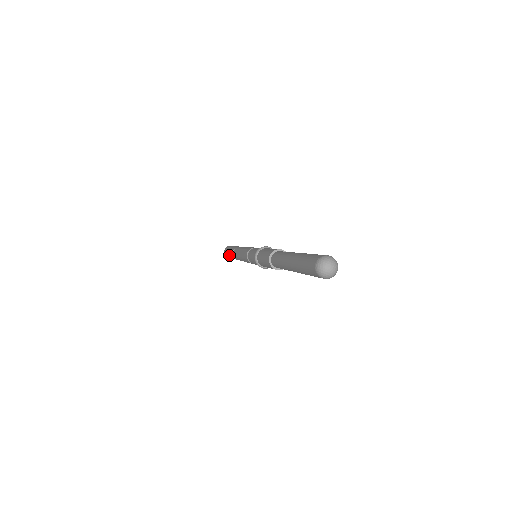
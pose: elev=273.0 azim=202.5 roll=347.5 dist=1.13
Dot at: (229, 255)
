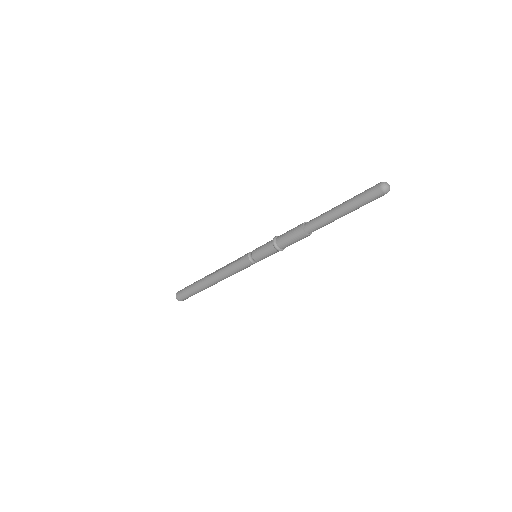
Dot at: (193, 286)
